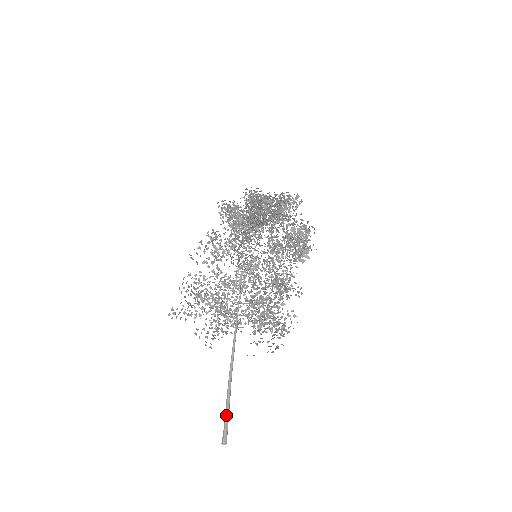
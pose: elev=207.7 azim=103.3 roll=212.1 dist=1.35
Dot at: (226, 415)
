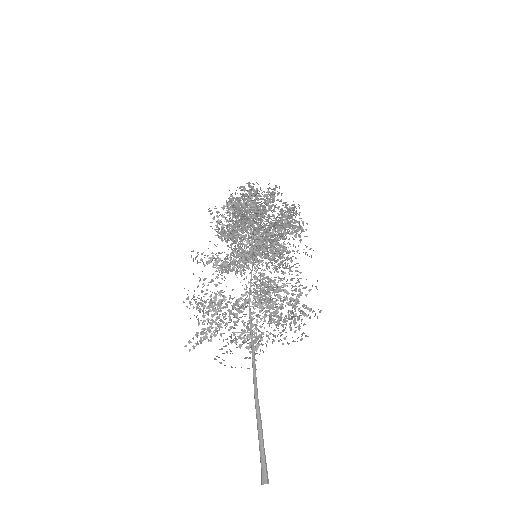
Dot at: (259, 440)
